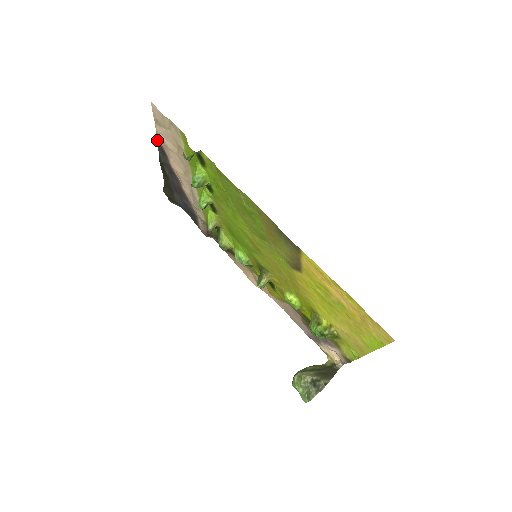
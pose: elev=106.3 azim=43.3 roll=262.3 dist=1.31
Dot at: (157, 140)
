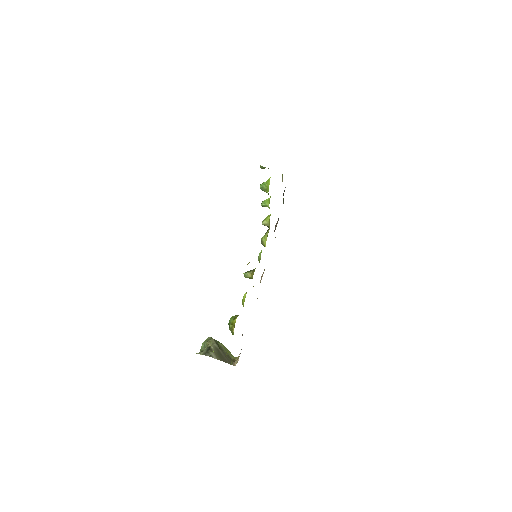
Dot at: occluded
